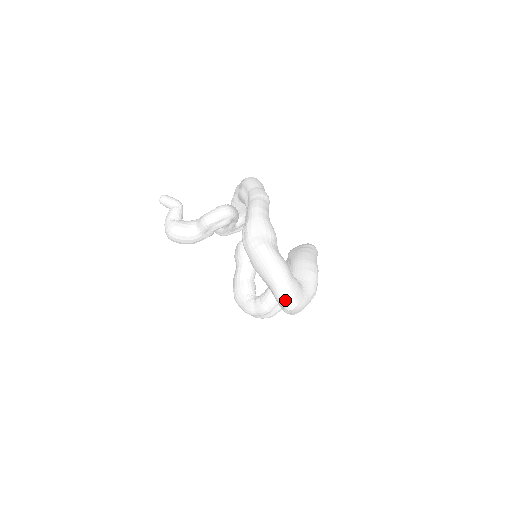
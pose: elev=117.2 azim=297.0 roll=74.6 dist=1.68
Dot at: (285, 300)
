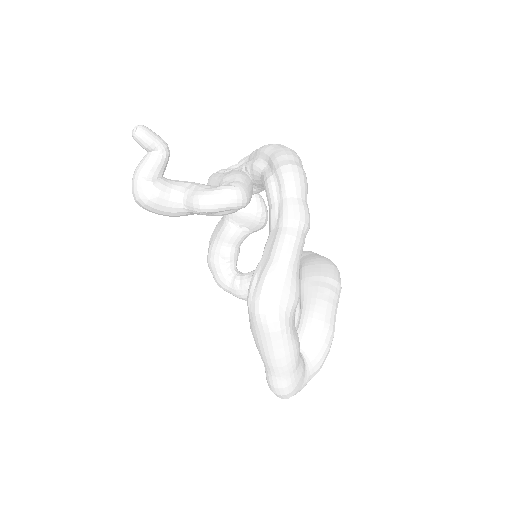
Dot at: (278, 391)
